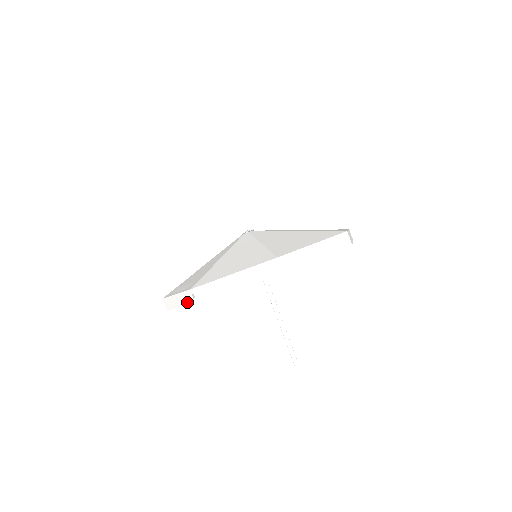
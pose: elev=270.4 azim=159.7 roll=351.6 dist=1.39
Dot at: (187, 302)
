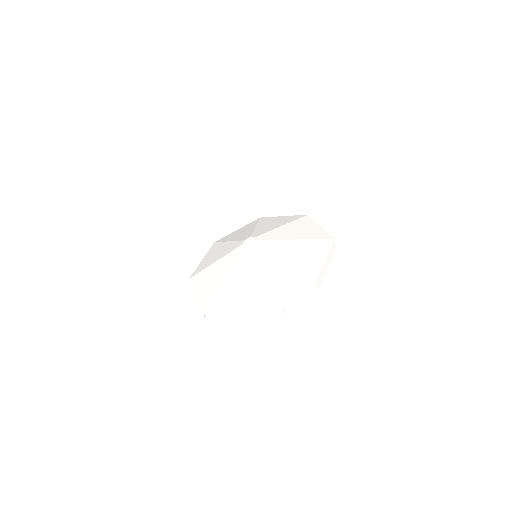
Dot at: occluded
